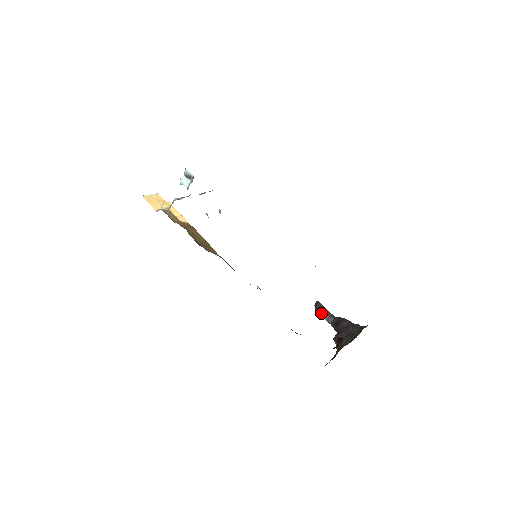
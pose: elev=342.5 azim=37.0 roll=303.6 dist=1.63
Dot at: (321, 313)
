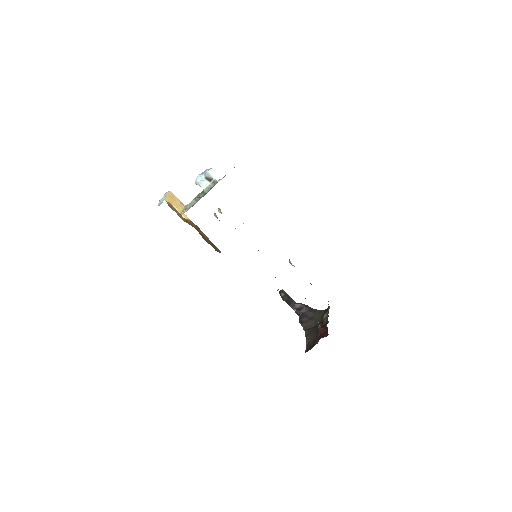
Dot at: (286, 300)
